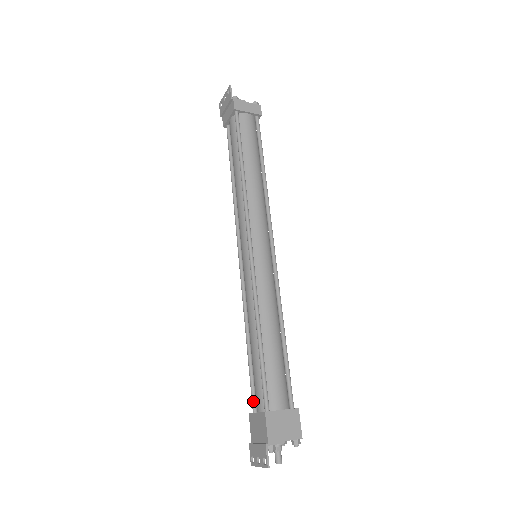
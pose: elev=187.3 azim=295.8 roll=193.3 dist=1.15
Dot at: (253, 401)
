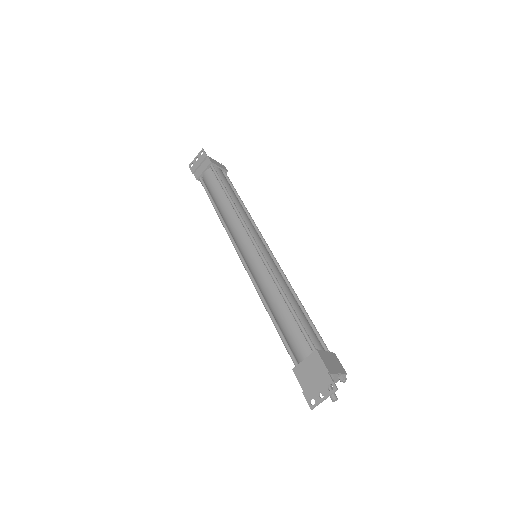
Dot at: (293, 357)
